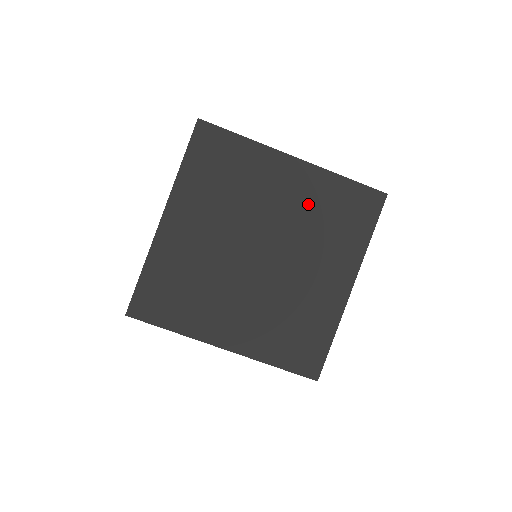
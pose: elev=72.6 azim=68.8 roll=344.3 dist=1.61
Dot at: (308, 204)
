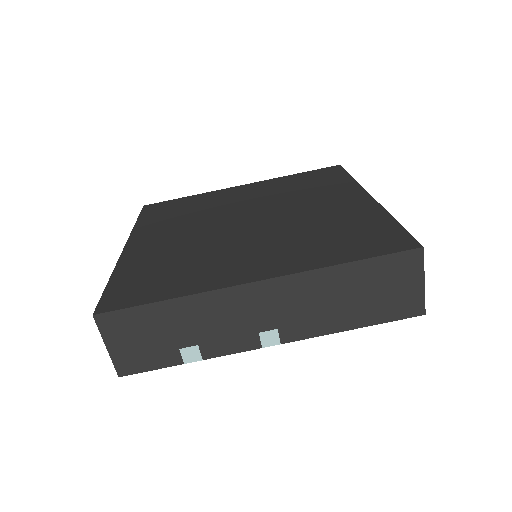
Dot at: (273, 191)
